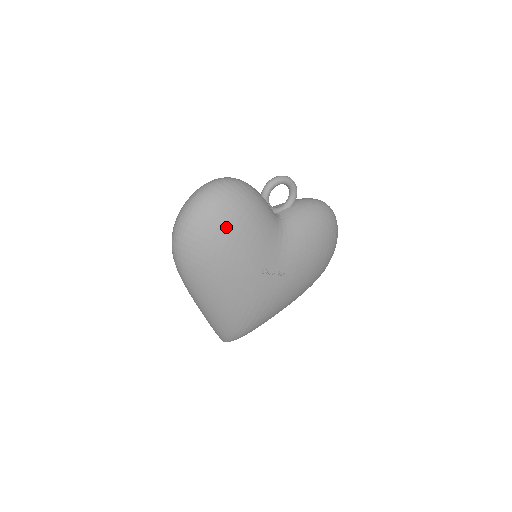
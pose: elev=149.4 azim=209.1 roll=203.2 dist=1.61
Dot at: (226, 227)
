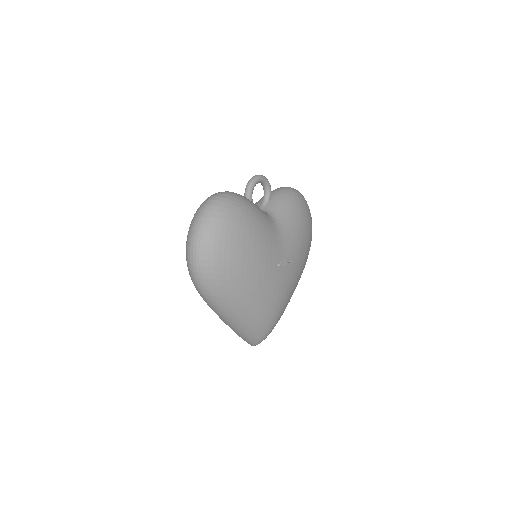
Dot at: (238, 236)
